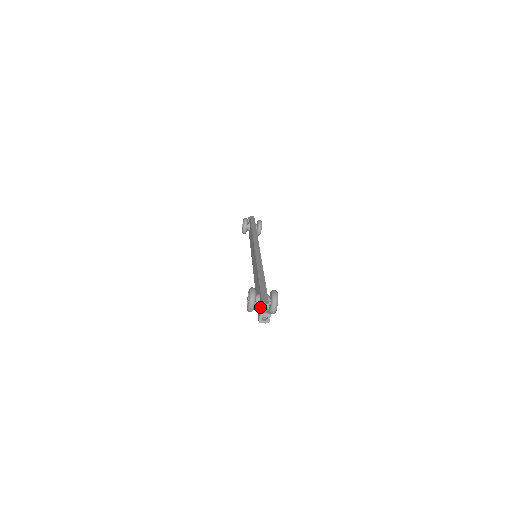
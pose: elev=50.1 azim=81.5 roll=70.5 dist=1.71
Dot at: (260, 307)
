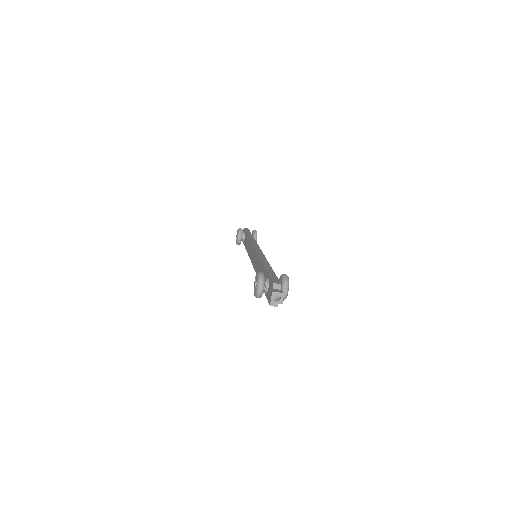
Dot at: occluded
